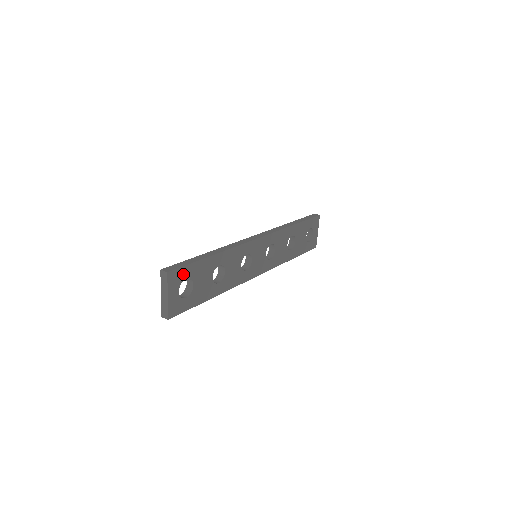
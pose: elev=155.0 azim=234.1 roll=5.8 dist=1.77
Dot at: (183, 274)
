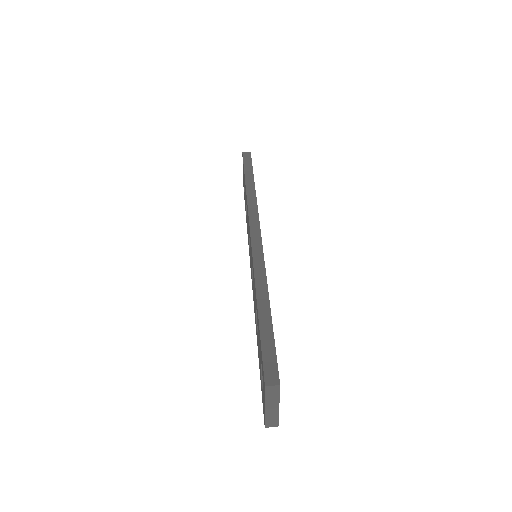
Dot at: occluded
